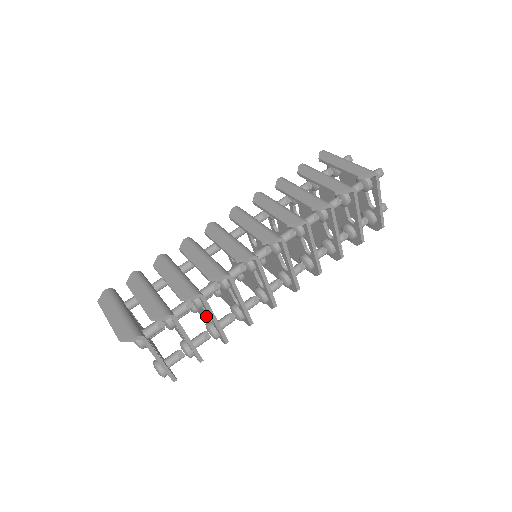
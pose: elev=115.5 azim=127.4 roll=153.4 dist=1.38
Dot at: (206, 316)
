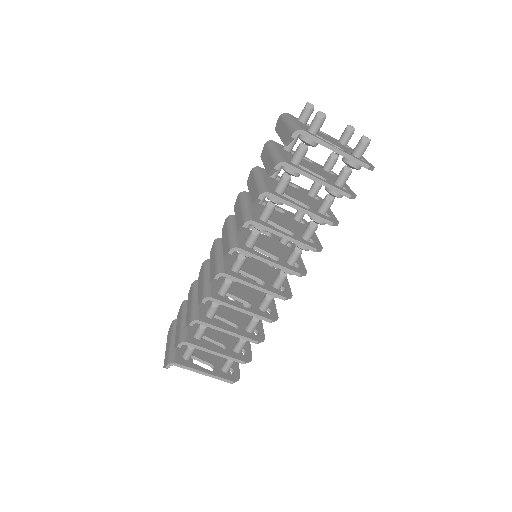
Dot at: occluded
